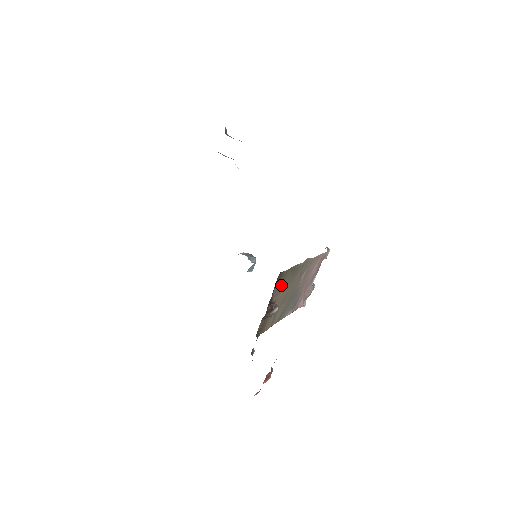
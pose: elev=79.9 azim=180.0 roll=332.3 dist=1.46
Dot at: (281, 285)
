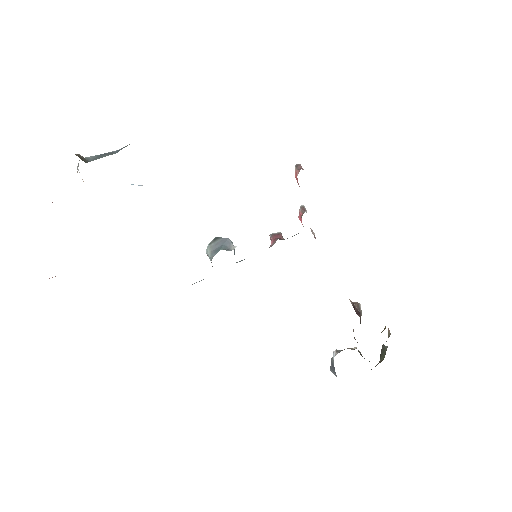
Dot at: occluded
